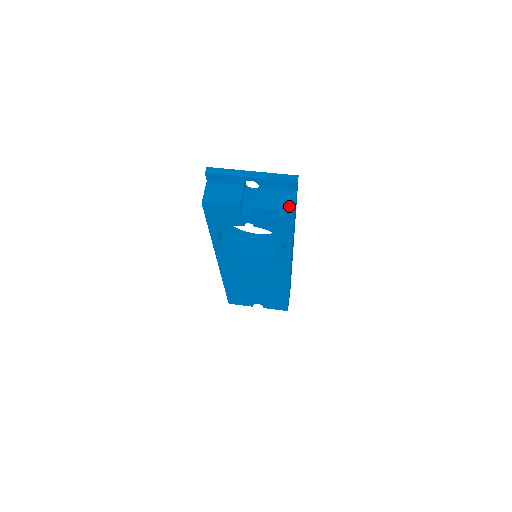
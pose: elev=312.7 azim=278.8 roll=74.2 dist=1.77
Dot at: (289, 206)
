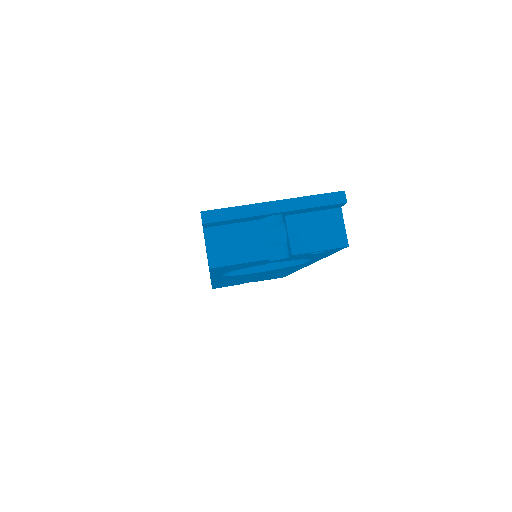
Dot at: (338, 238)
